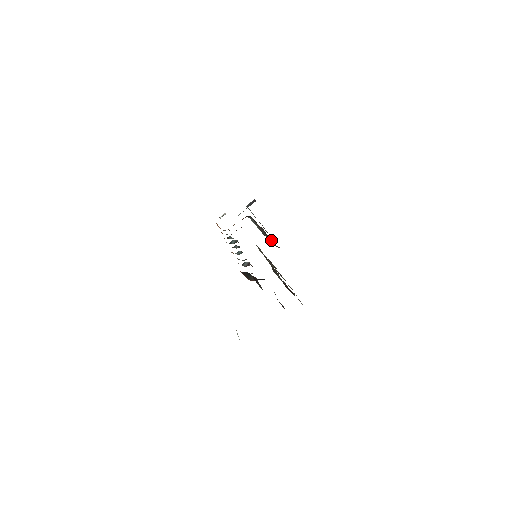
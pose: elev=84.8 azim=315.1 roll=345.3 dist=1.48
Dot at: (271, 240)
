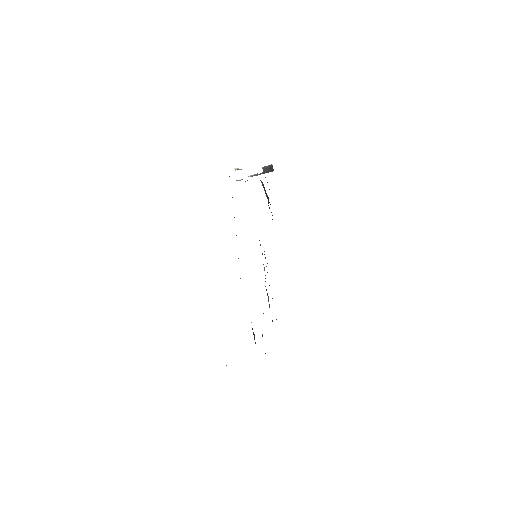
Dot at: occluded
